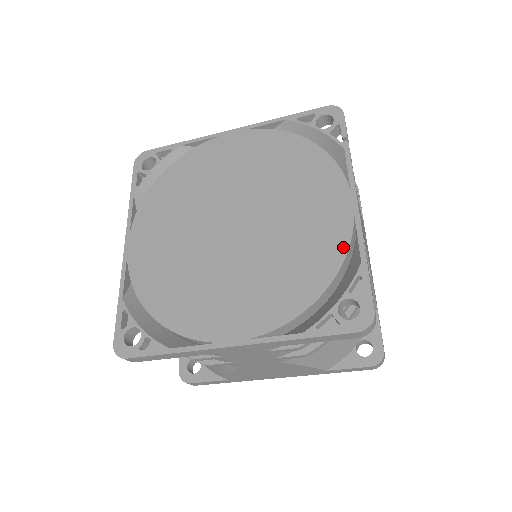
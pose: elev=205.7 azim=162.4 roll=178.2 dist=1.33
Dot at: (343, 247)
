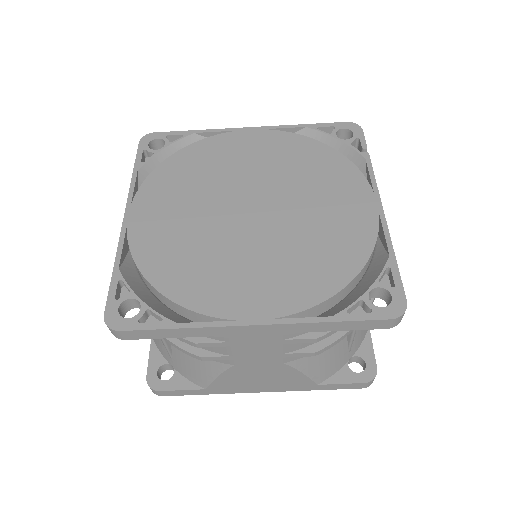
Dot at: (370, 241)
